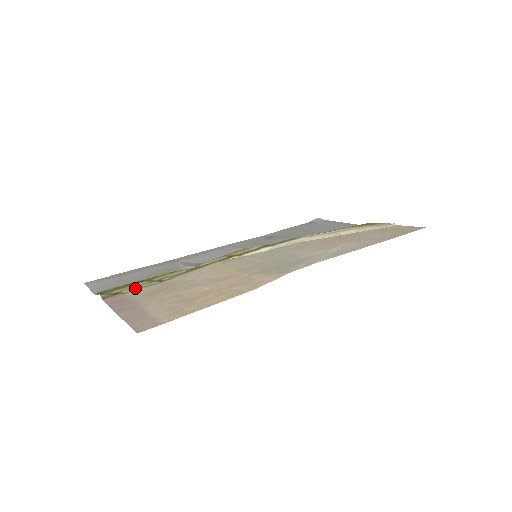
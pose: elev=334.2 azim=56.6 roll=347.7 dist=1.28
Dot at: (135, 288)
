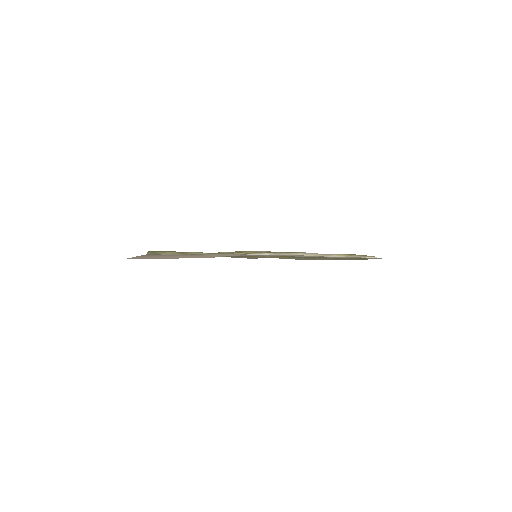
Dot at: (168, 254)
